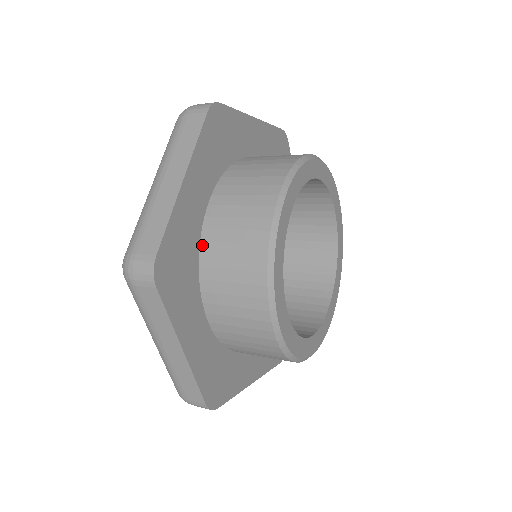
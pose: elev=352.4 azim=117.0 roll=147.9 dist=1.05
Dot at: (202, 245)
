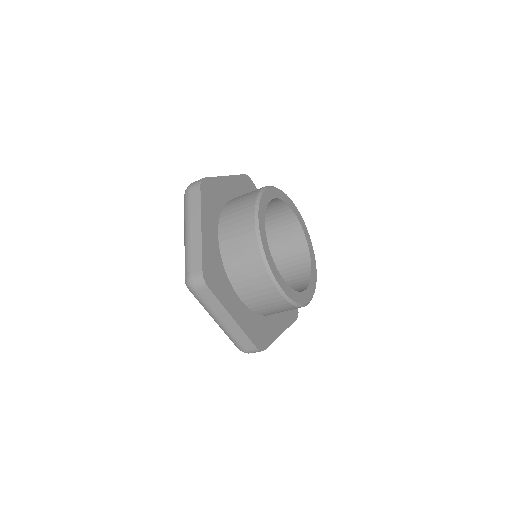
Dot at: (223, 259)
